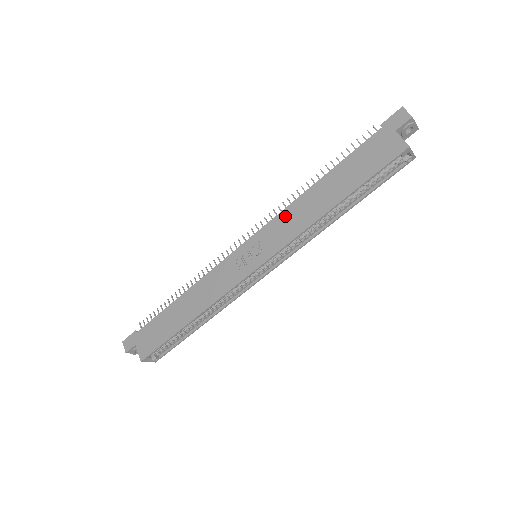
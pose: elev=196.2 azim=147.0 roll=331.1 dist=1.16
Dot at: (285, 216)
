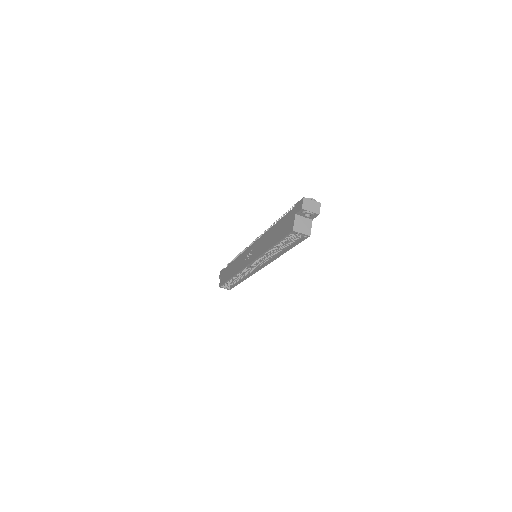
Dot at: (261, 240)
